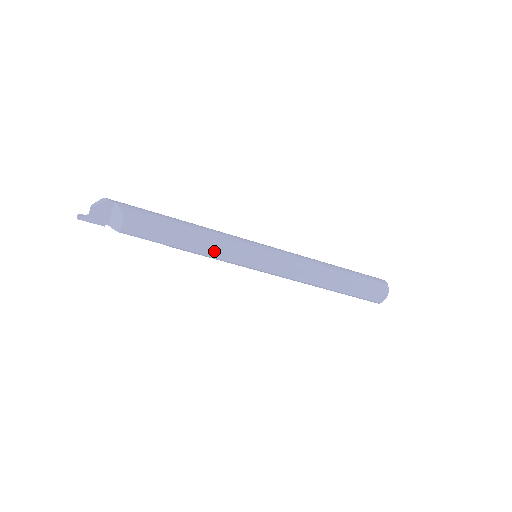
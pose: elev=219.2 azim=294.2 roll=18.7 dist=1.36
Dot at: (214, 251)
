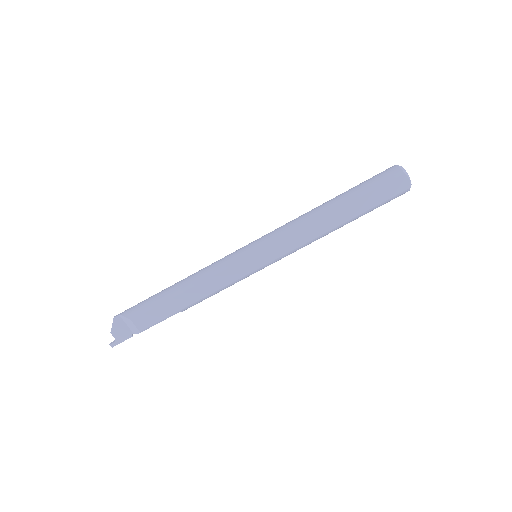
Dot at: (215, 284)
